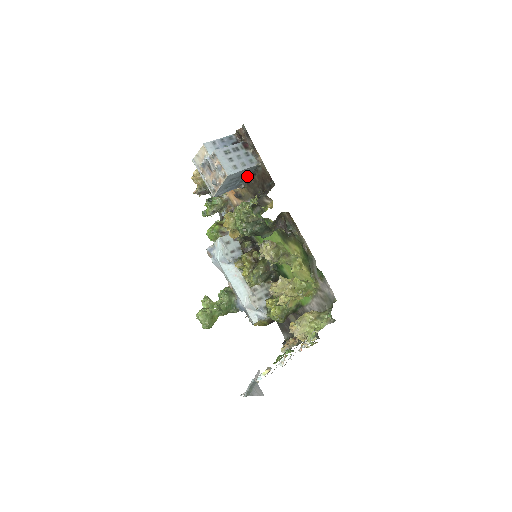
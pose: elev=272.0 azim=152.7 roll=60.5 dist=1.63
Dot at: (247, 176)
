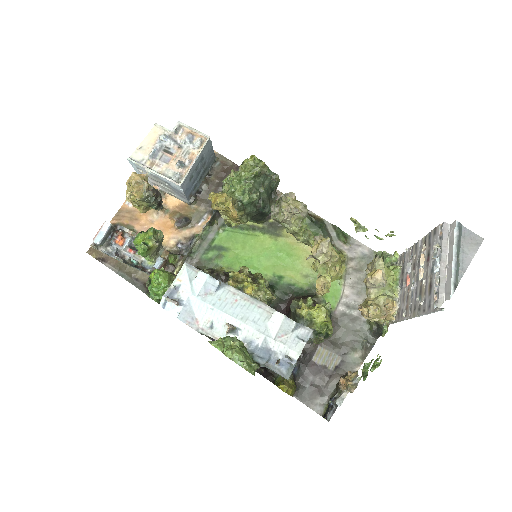
Dot at: (202, 178)
